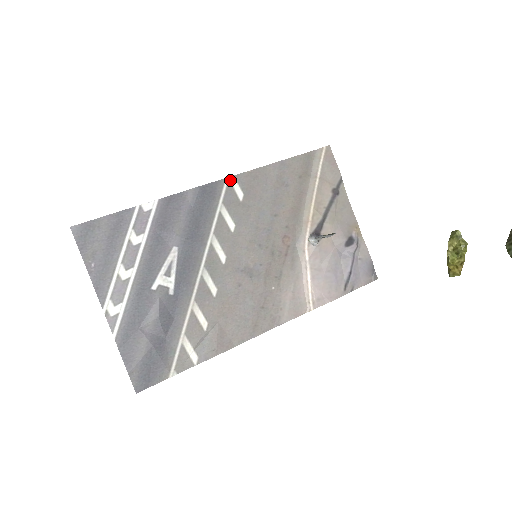
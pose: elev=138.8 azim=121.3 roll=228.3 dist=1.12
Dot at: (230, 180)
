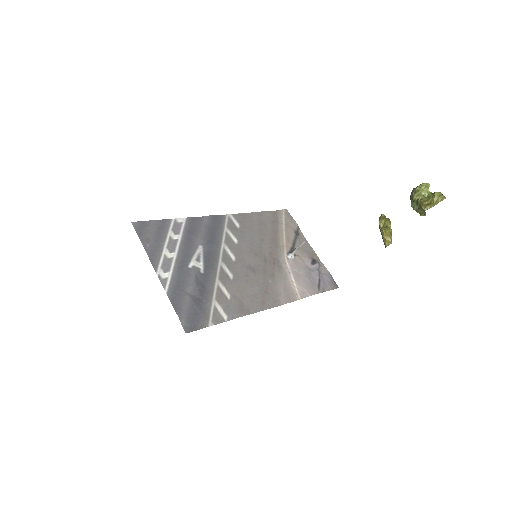
Dot at: (229, 216)
